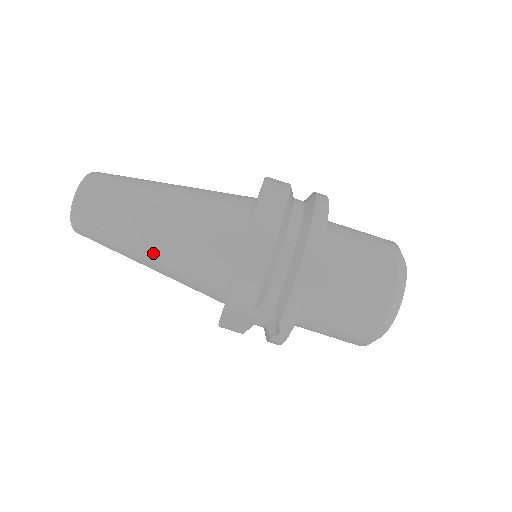
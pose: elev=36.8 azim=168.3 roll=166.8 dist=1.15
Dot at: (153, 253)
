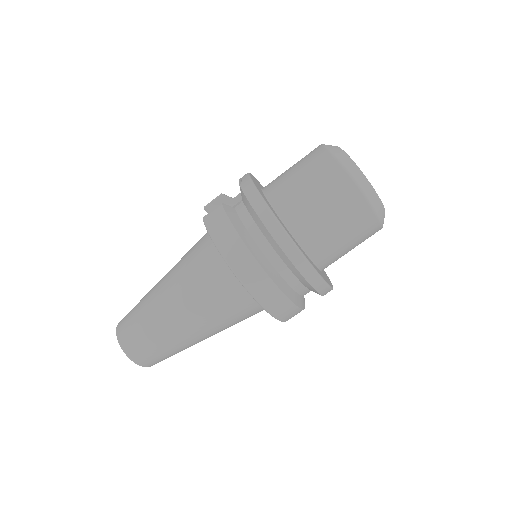
Dot at: occluded
